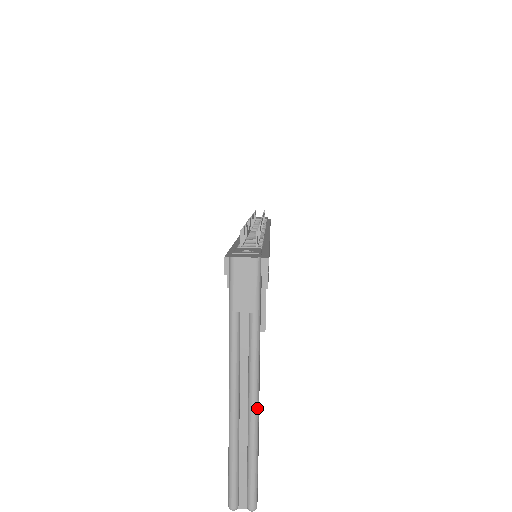
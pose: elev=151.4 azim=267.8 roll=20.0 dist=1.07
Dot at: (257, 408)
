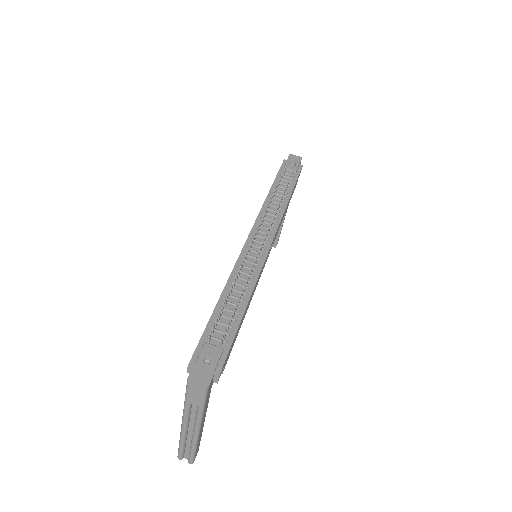
Dot at: (198, 436)
